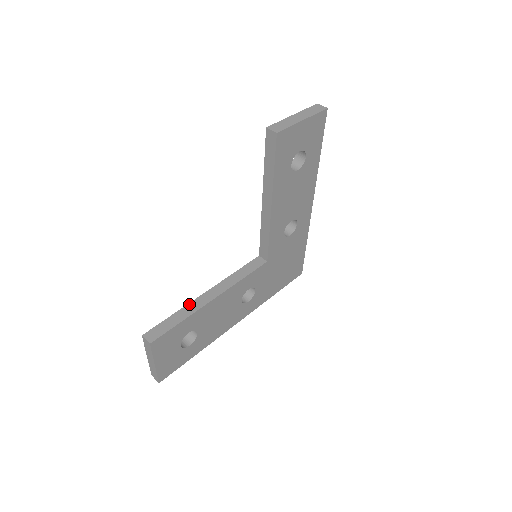
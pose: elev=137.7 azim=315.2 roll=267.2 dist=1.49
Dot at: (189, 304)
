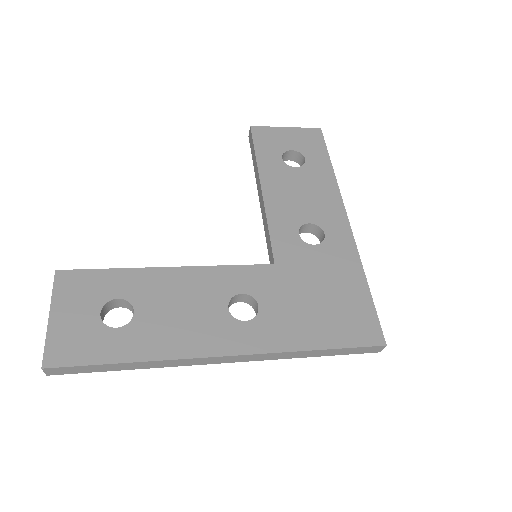
Dot at: occluded
